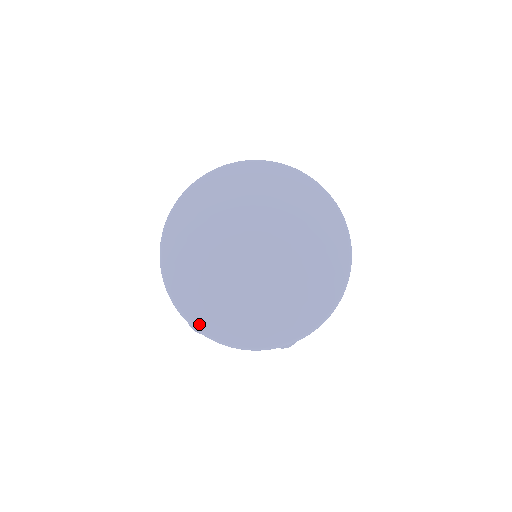
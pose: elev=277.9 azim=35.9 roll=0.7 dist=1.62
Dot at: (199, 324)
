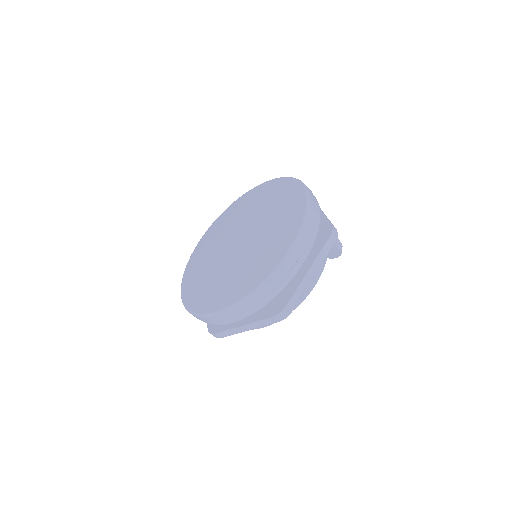
Dot at: (256, 284)
